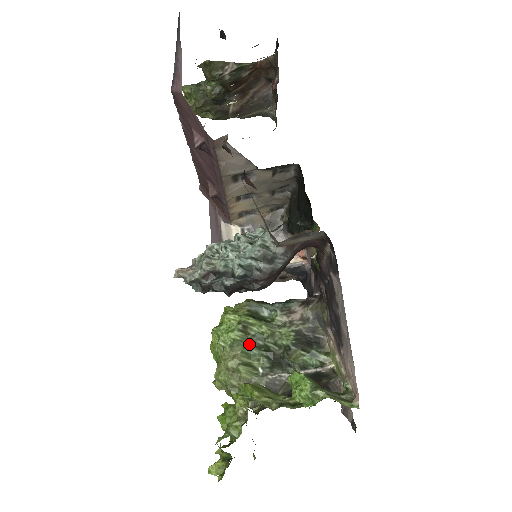
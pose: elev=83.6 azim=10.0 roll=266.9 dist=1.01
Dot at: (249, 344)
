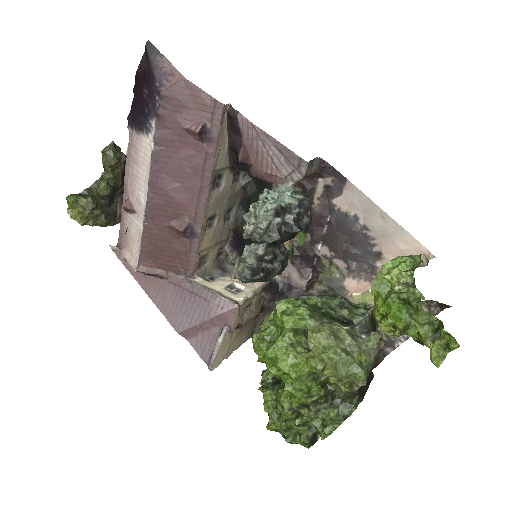
Dot at: (318, 314)
